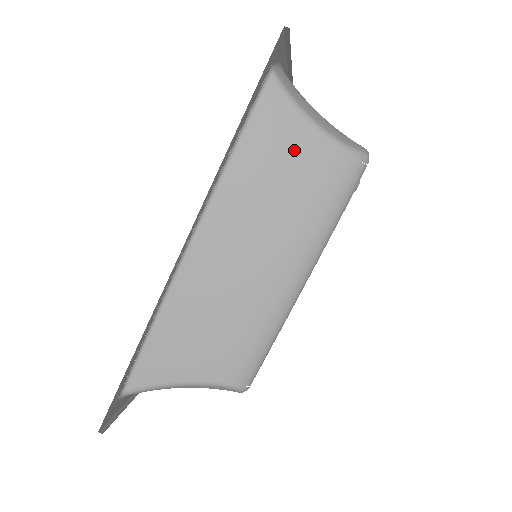
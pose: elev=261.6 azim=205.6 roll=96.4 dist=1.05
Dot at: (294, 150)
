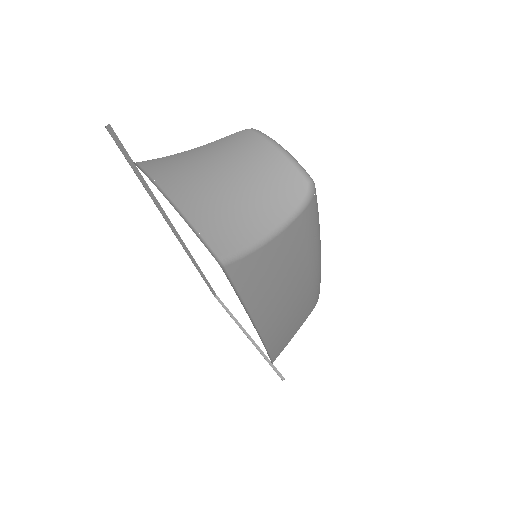
Dot at: (277, 257)
